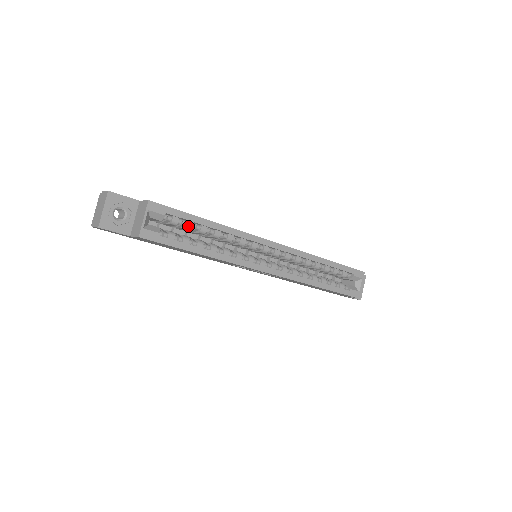
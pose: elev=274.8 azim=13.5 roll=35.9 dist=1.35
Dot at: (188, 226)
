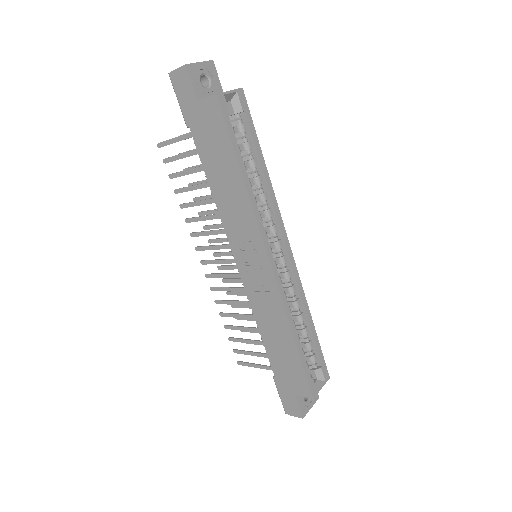
Dot at: (247, 144)
